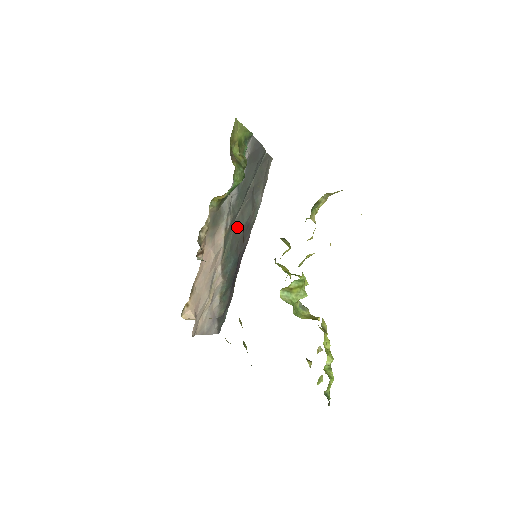
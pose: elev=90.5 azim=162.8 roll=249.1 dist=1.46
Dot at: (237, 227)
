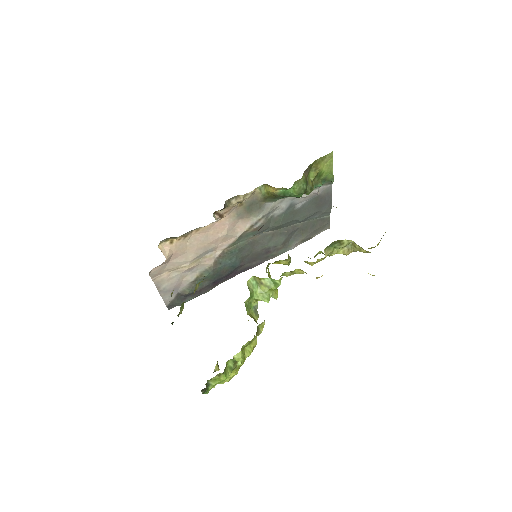
Dot at: (260, 240)
